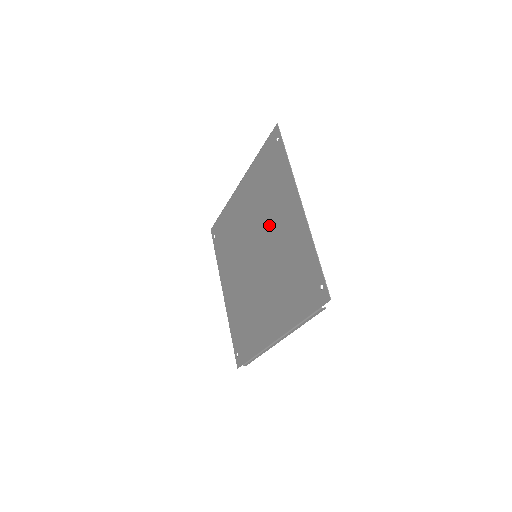
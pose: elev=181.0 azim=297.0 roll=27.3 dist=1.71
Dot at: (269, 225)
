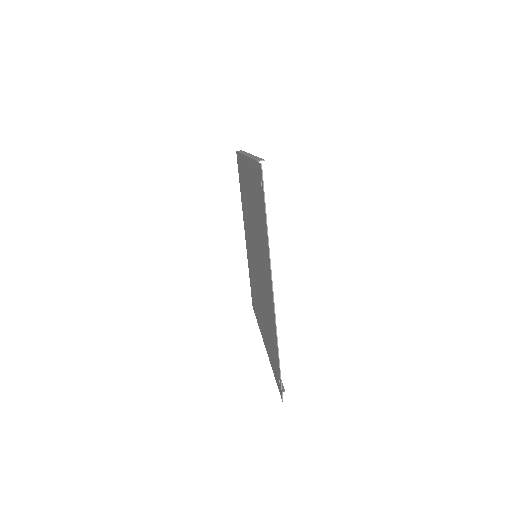
Dot at: (260, 254)
